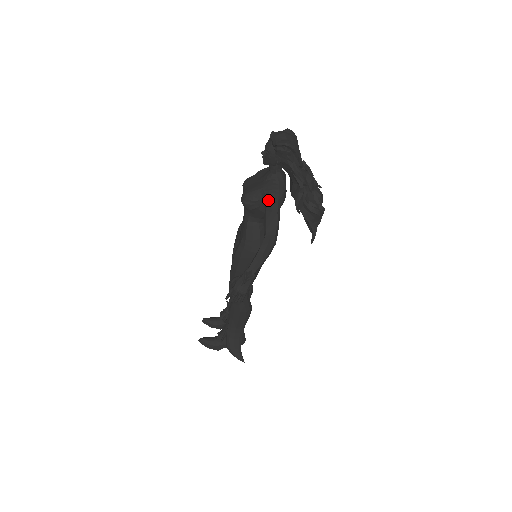
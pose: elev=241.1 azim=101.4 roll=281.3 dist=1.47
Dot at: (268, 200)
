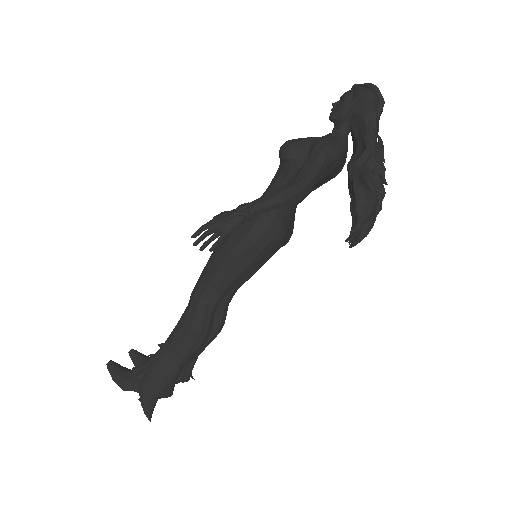
Dot at: (318, 145)
